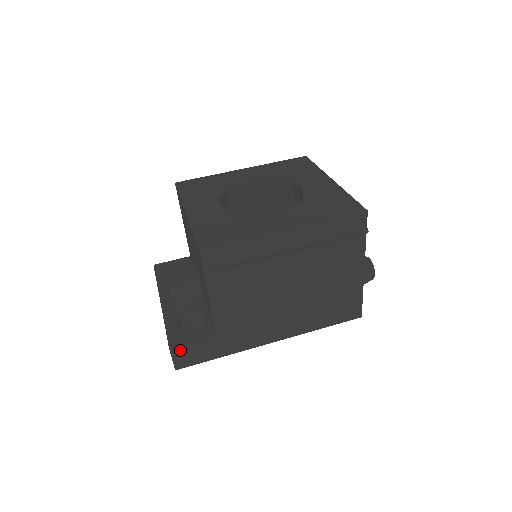
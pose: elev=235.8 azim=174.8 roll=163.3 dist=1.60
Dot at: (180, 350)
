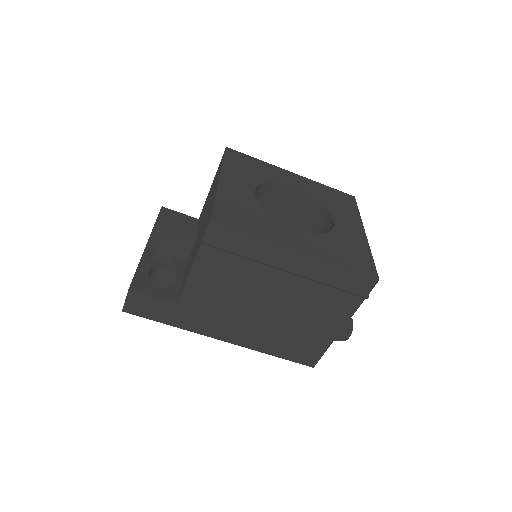
Dot at: (137, 296)
